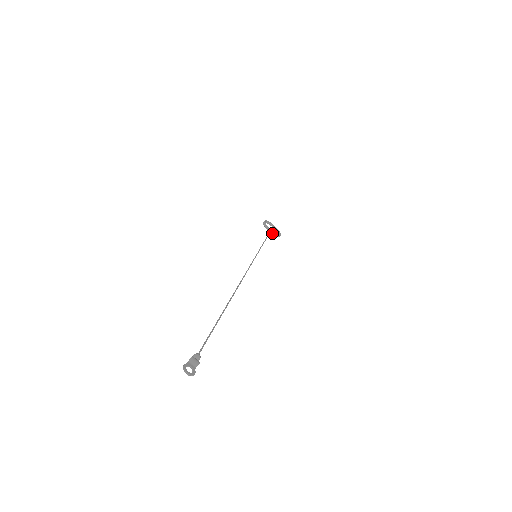
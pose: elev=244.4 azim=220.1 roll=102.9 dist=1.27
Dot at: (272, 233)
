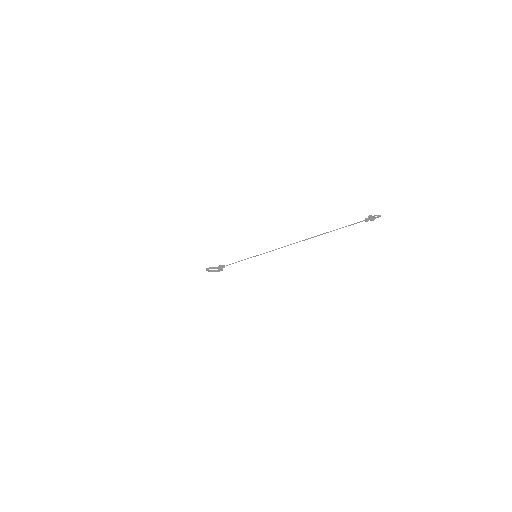
Dot at: (220, 269)
